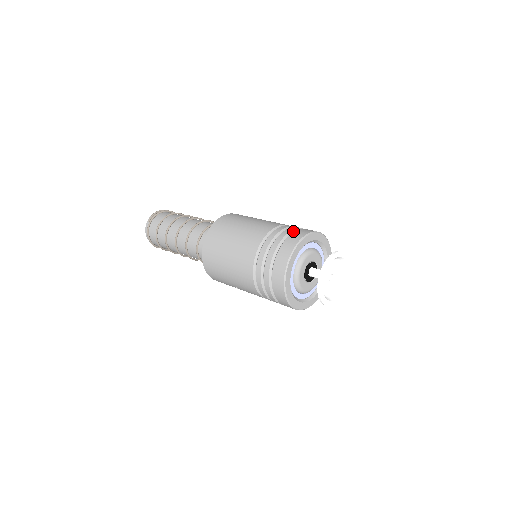
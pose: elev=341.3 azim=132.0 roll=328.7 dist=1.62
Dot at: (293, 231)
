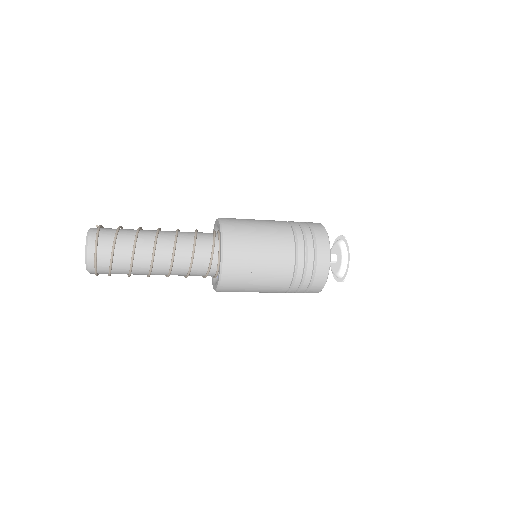
Dot at: occluded
